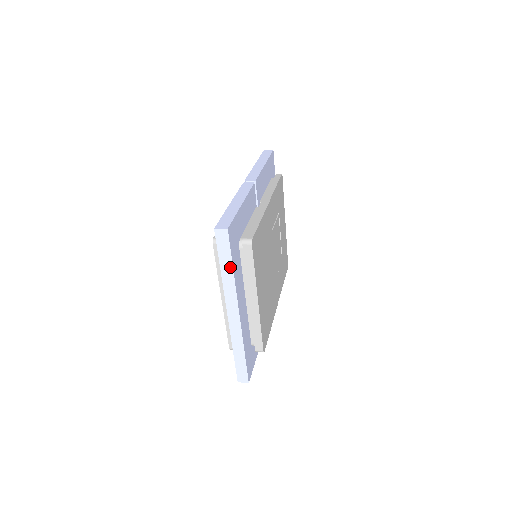
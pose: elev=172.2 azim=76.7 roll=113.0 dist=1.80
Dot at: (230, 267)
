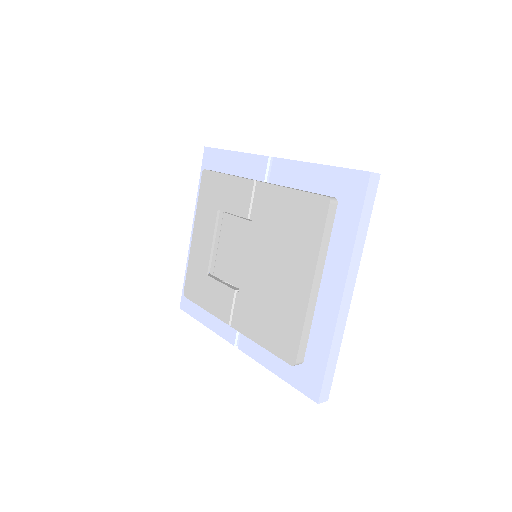
Dot at: (366, 226)
